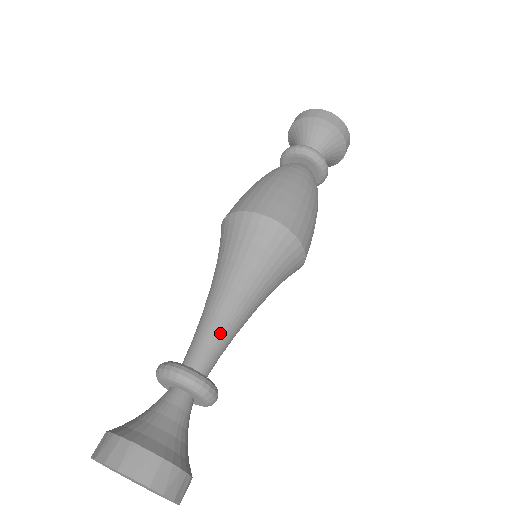
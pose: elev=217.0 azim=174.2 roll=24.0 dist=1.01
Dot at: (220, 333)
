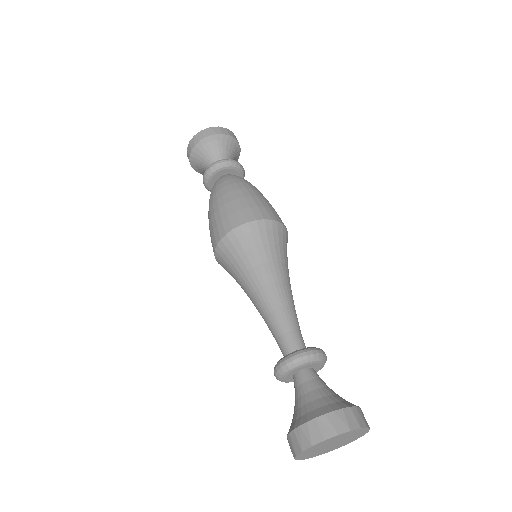
Dot at: (297, 319)
